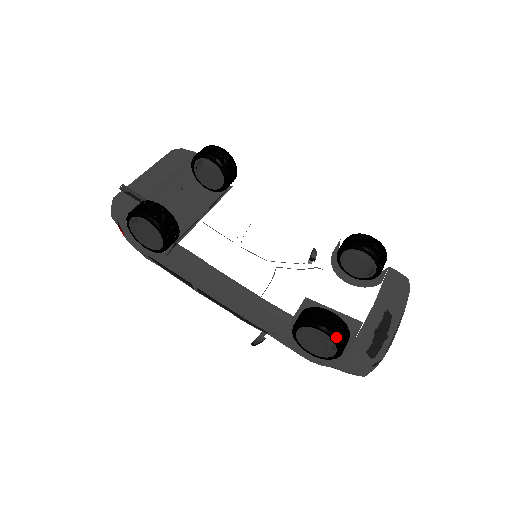
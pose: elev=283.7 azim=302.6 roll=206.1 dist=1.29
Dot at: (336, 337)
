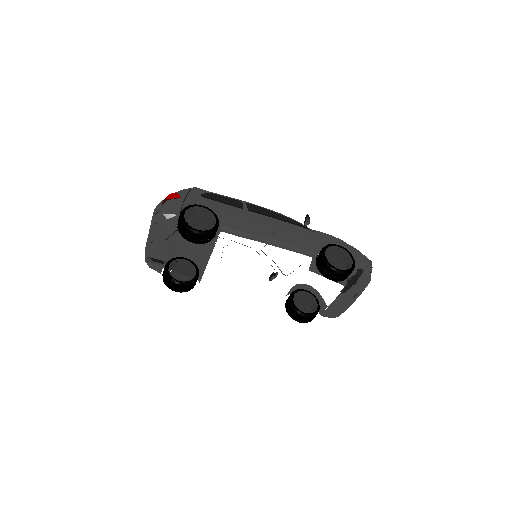
Dot at: occluded
